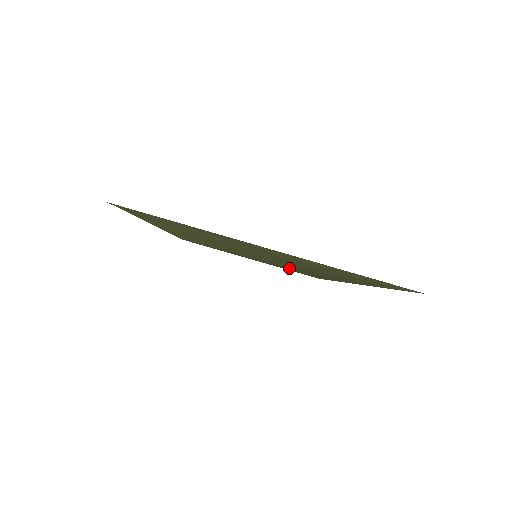
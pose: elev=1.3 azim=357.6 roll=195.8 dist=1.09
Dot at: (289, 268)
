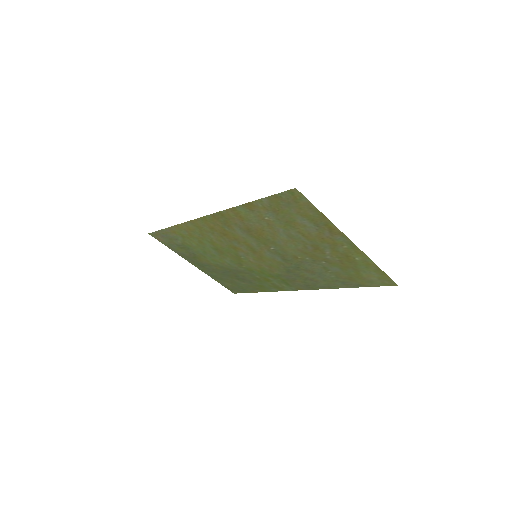
Dot at: (240, 276)
